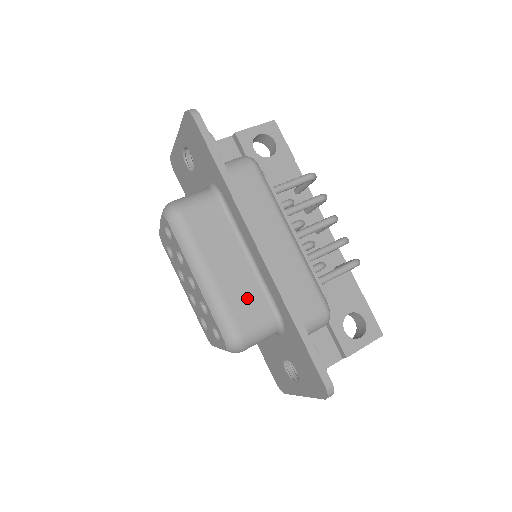
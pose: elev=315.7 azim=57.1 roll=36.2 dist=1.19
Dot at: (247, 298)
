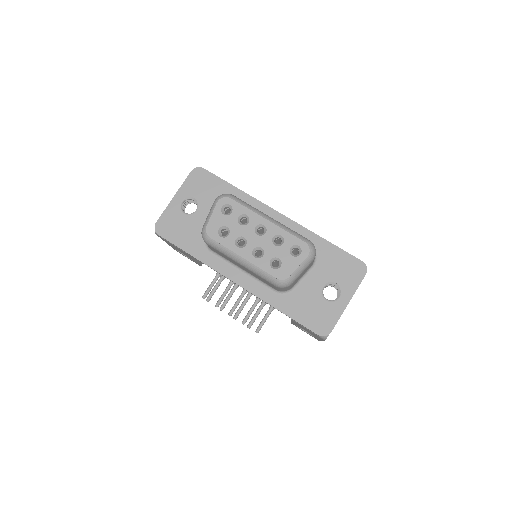
Dot at: occluded
